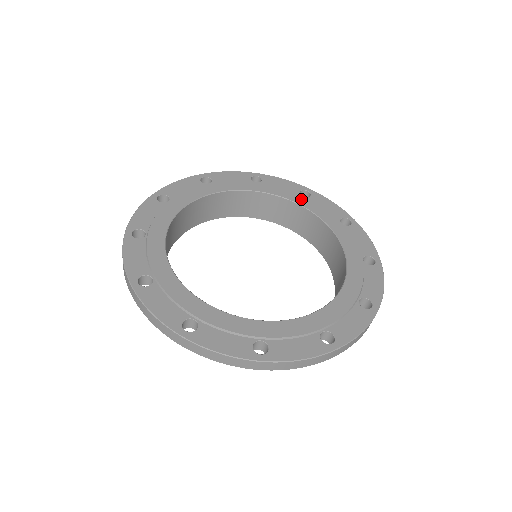
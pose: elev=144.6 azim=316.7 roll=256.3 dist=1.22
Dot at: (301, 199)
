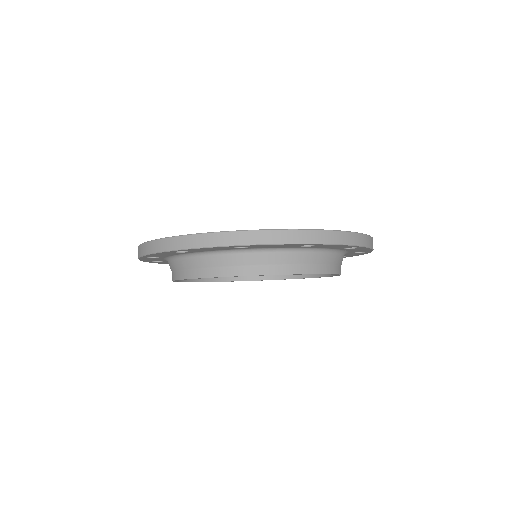
Dot at: occluded
